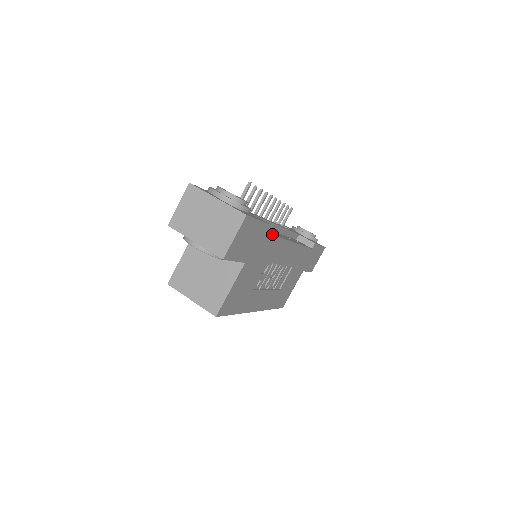
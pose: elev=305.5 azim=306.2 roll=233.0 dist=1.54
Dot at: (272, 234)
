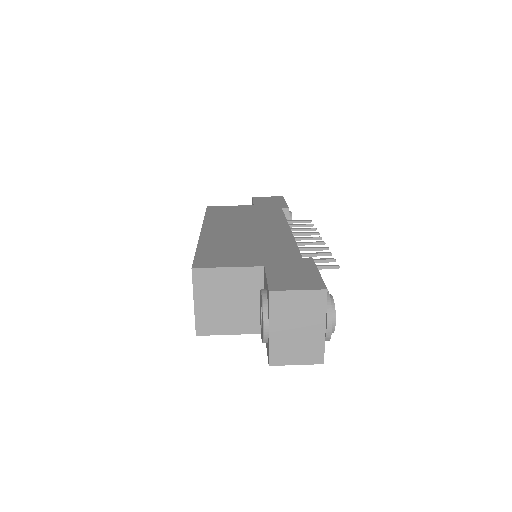
Dot at: occluded
